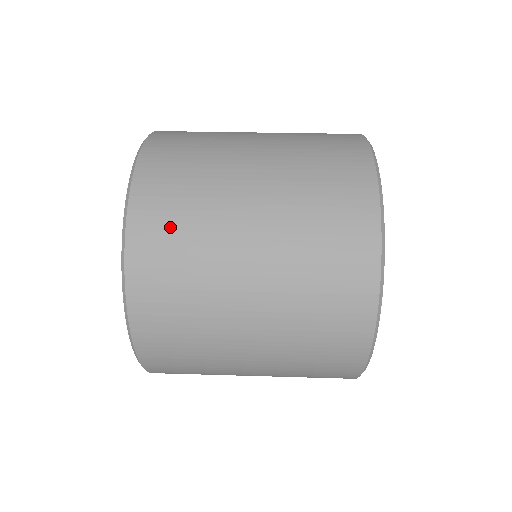
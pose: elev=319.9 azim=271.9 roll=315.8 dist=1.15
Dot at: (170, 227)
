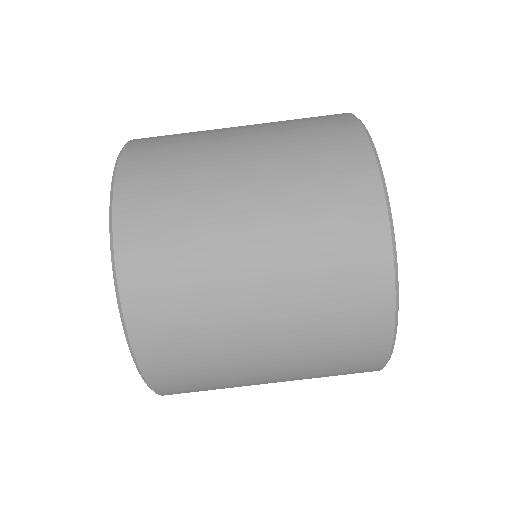
Dot at: (184, 366)
